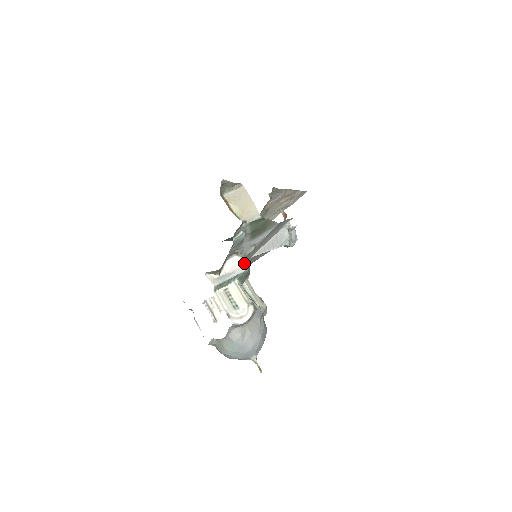
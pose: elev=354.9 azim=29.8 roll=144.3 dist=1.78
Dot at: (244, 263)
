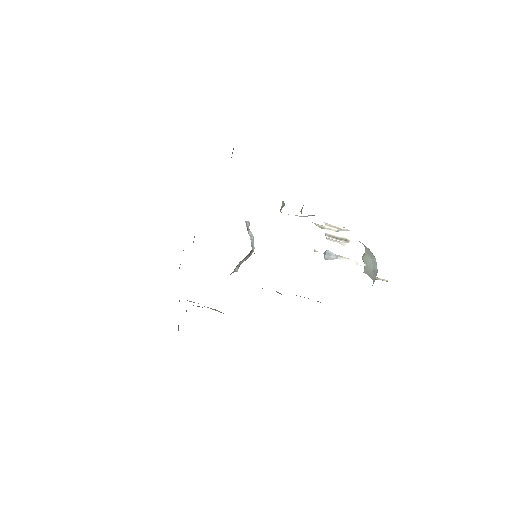
Dot at: occluded
